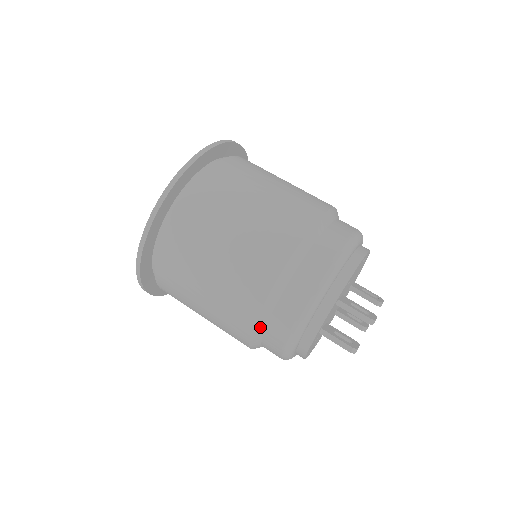
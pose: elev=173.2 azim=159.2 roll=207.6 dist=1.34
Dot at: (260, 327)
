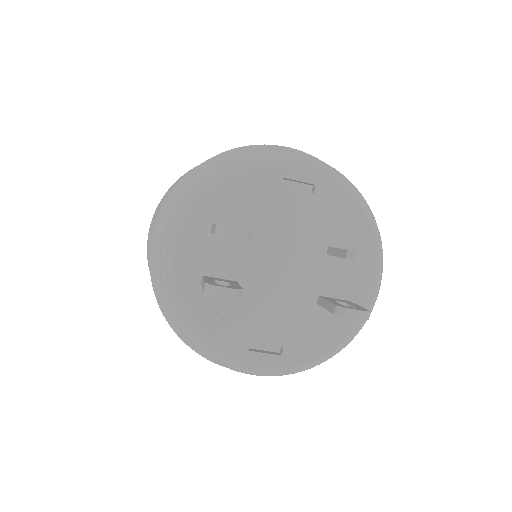
Dot at: (161, 292)
